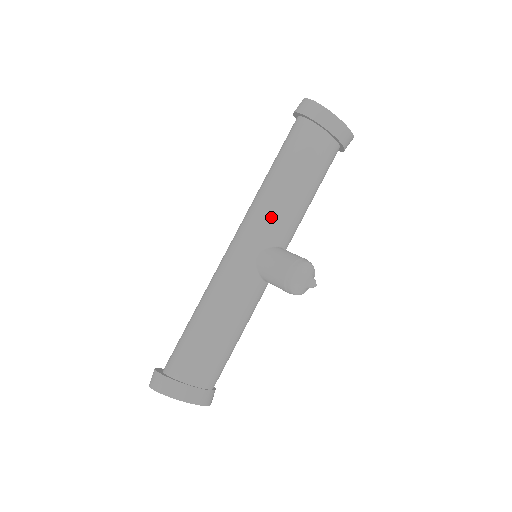
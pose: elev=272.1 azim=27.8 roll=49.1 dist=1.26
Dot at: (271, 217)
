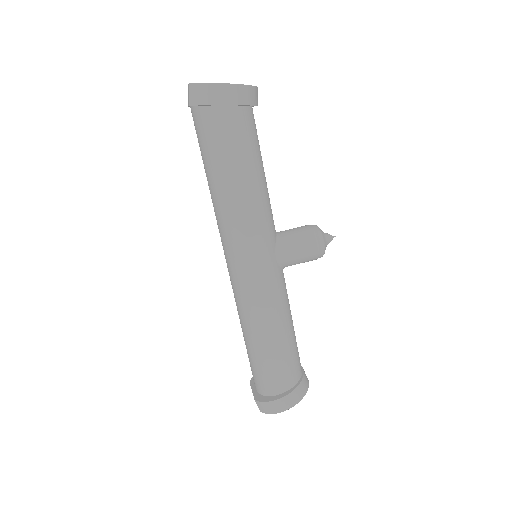
Dot at: (265, 220)
